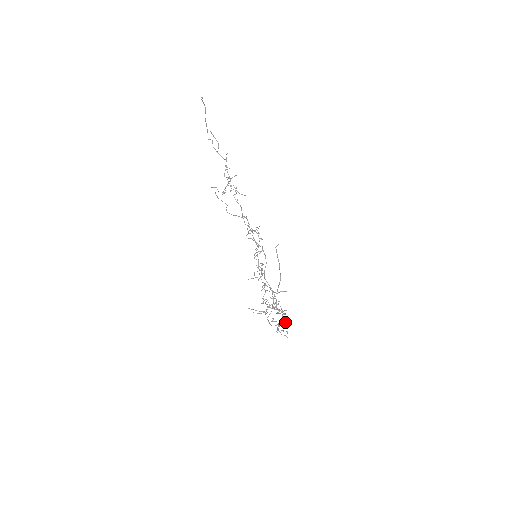
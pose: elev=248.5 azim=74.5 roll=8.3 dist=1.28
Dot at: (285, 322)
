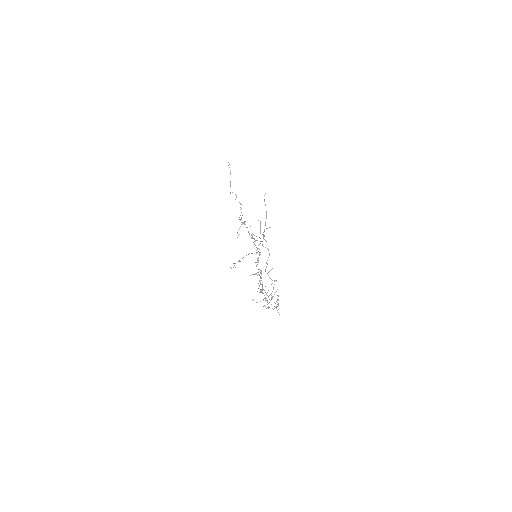
Dot at: (272, 268)
